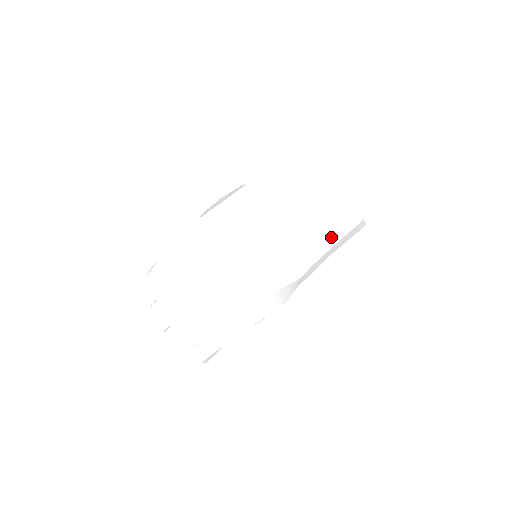
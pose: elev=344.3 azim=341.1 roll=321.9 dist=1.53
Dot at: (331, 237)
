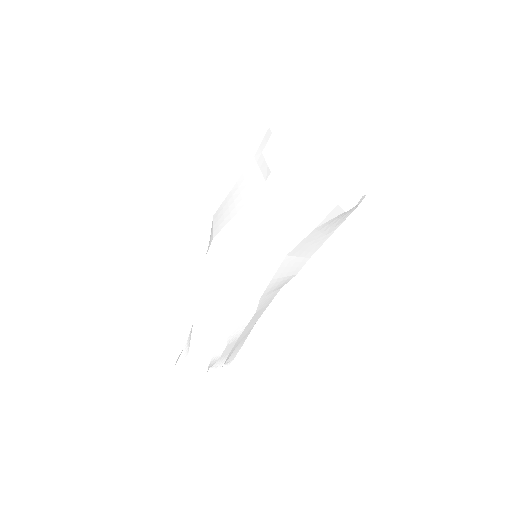
Dot at: occluded
